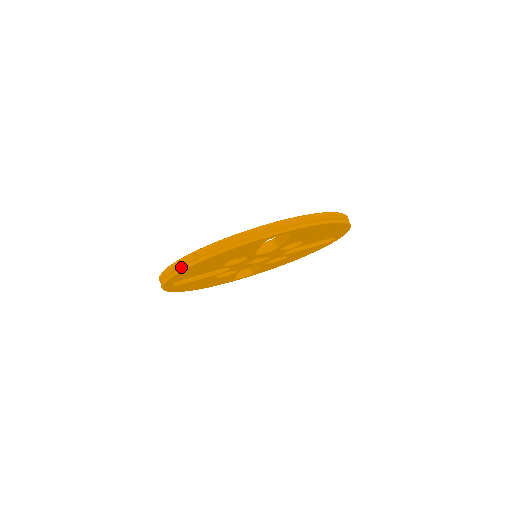
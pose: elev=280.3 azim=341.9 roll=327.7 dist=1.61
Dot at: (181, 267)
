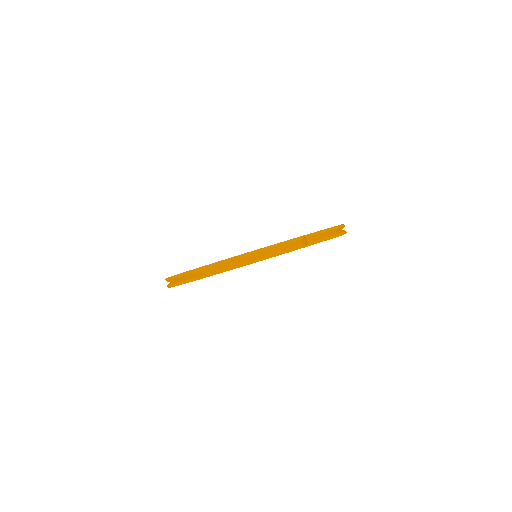
Dot at: (288, 248)
